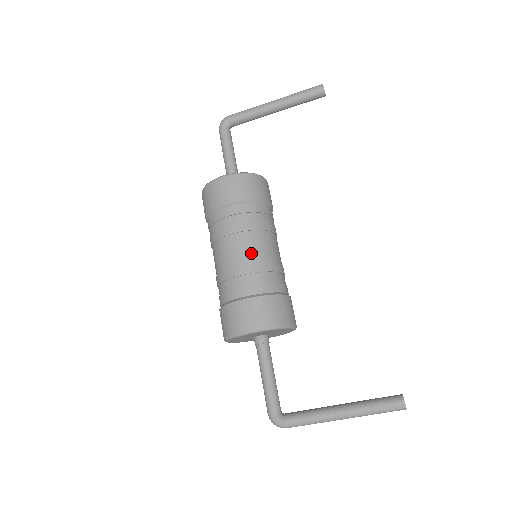
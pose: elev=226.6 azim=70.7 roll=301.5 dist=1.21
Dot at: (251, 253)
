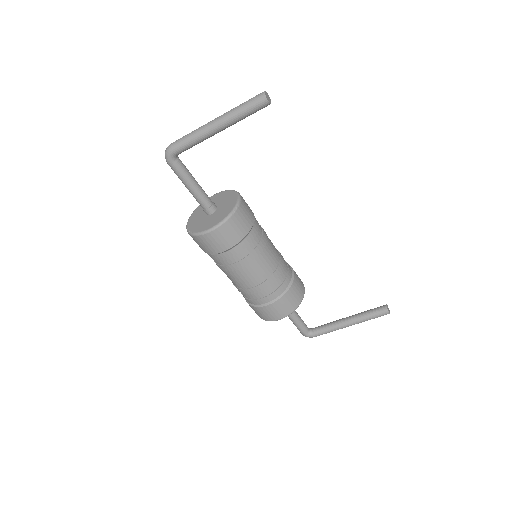
Dot at: (259, 276)
